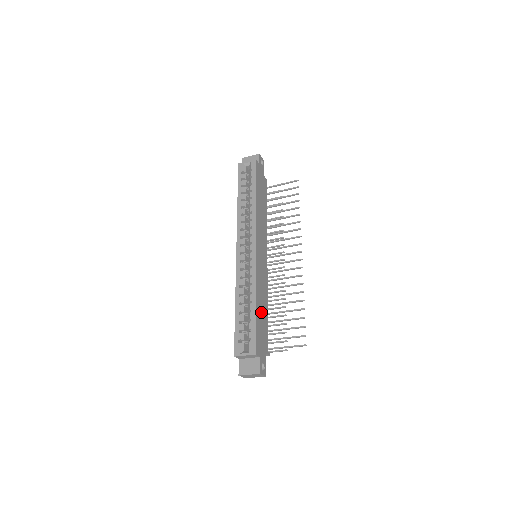
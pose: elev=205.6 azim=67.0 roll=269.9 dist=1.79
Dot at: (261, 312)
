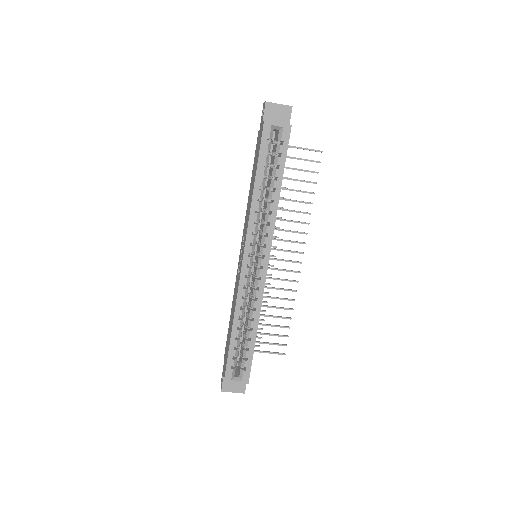
Dot at: occluded
